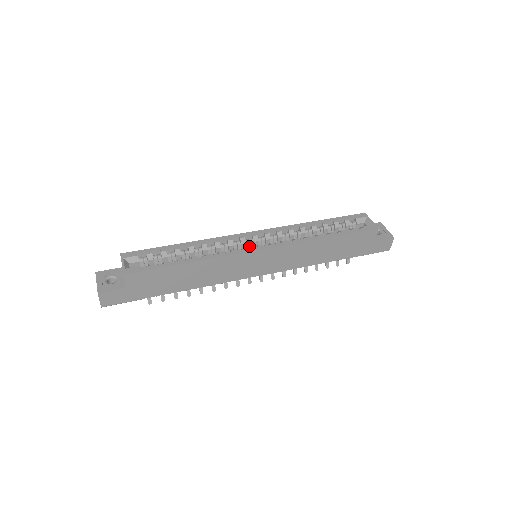
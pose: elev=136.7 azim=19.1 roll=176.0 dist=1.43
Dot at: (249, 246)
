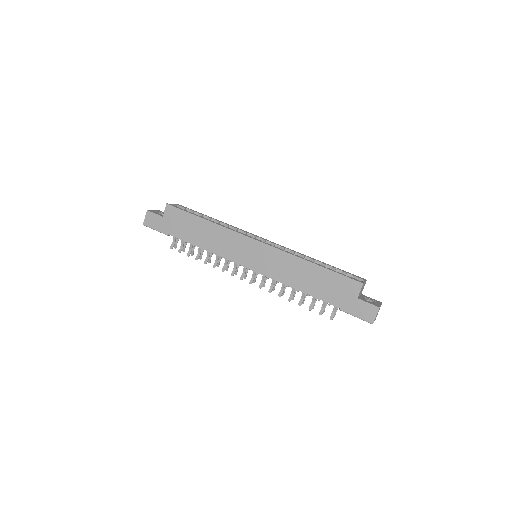
Dot at: occluded
